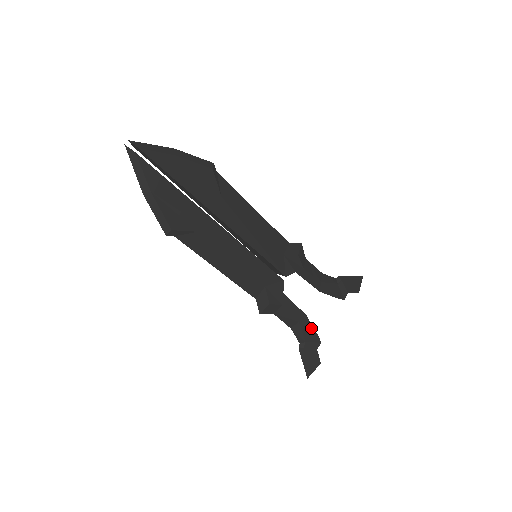
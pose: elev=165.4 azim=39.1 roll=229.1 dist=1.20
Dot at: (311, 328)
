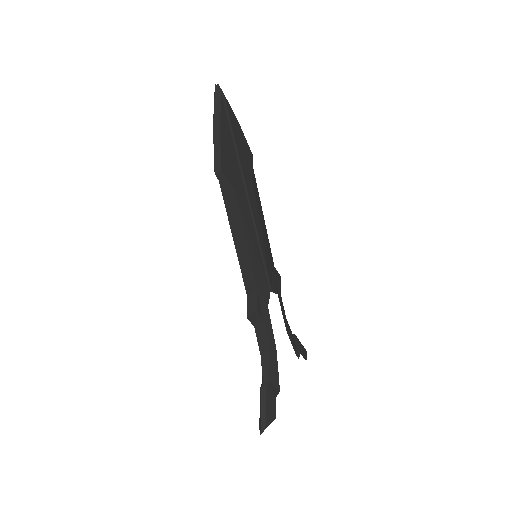
Dot at: (276, 367)
